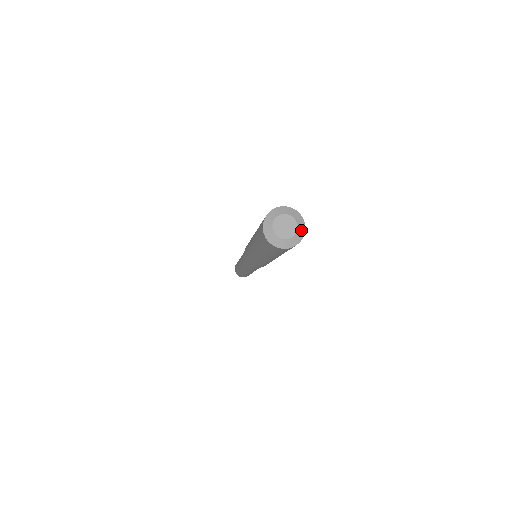
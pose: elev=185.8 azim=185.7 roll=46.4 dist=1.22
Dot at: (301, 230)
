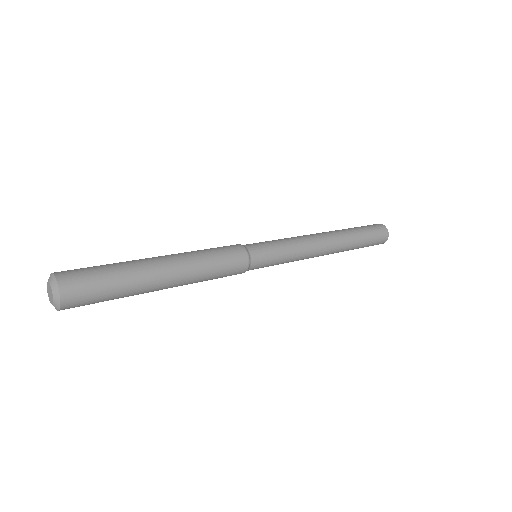
Dot at: (57, 299)
